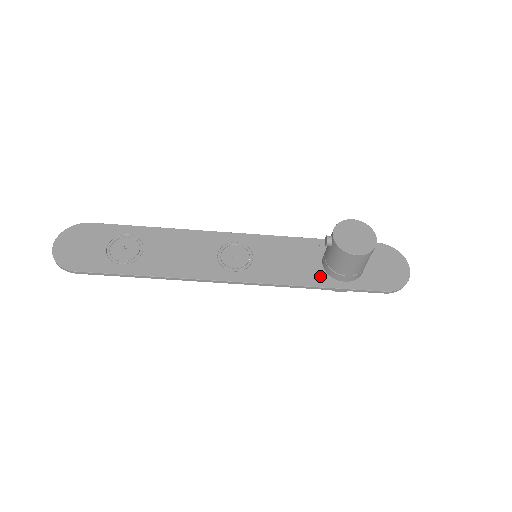
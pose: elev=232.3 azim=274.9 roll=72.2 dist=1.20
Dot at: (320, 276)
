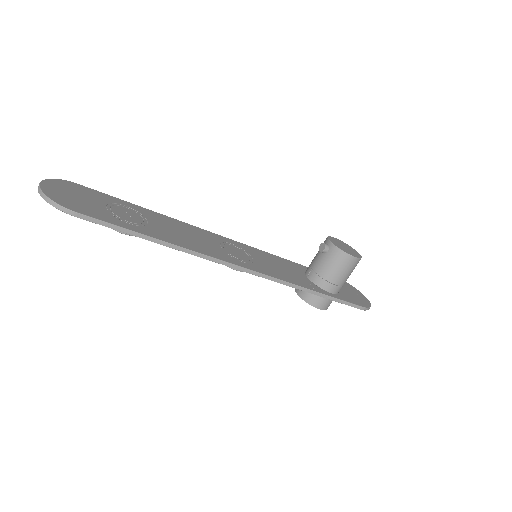
Dot at: (311, 284)
